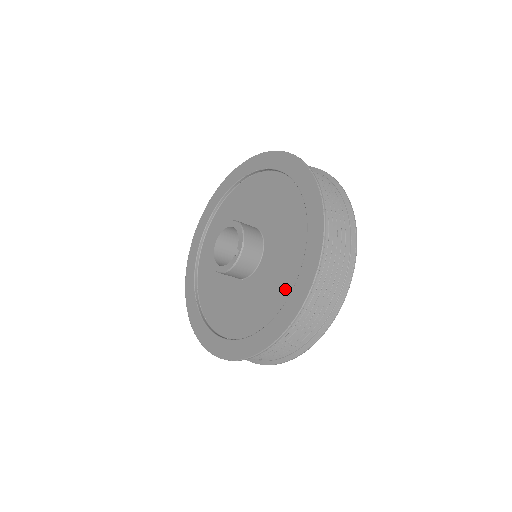
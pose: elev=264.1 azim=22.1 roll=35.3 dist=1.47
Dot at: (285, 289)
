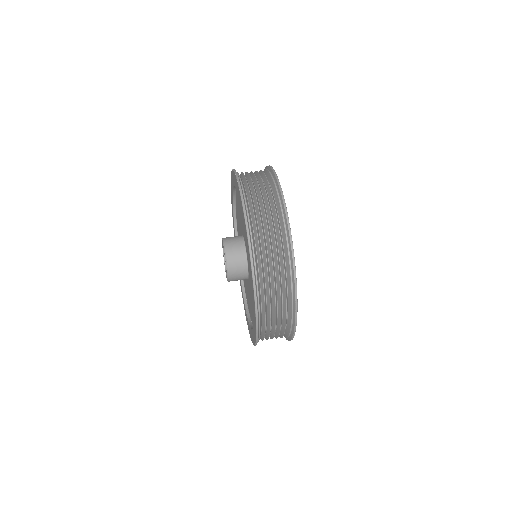
Dot at: occluded
